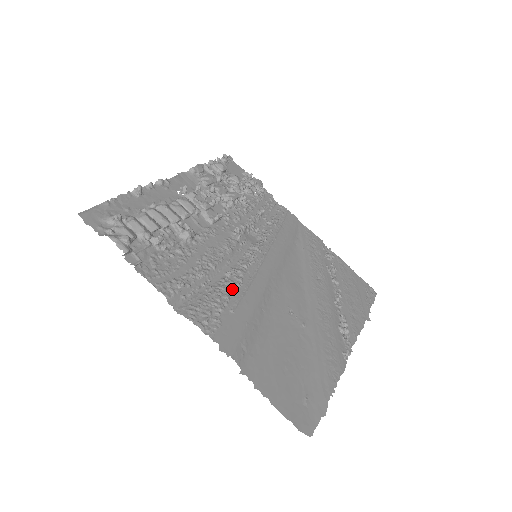
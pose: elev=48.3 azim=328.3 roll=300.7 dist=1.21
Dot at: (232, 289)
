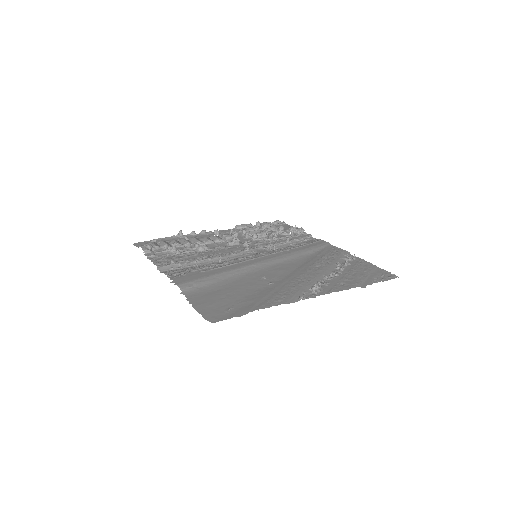
Dot at: (214, 266)
